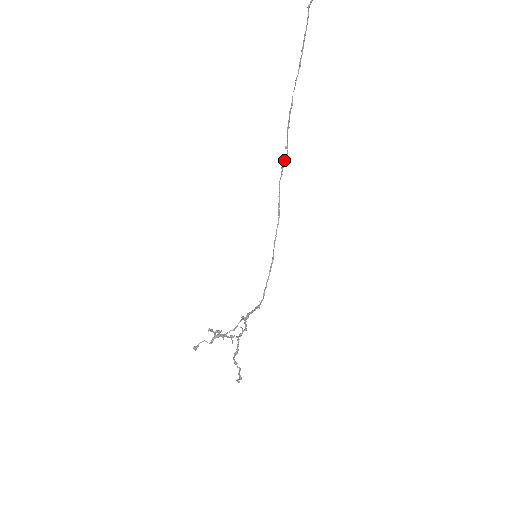
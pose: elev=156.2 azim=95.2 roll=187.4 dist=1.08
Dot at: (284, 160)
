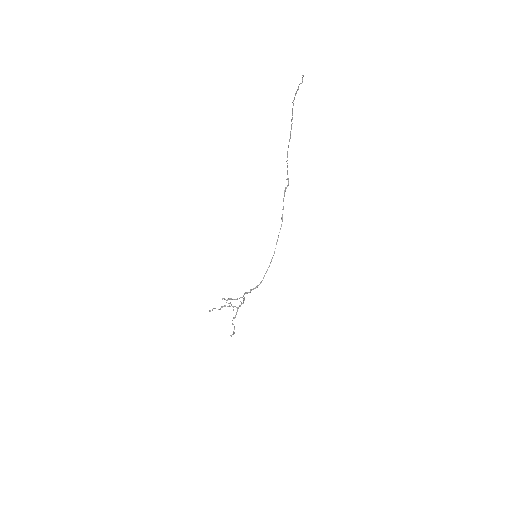
Dot at: occluded
